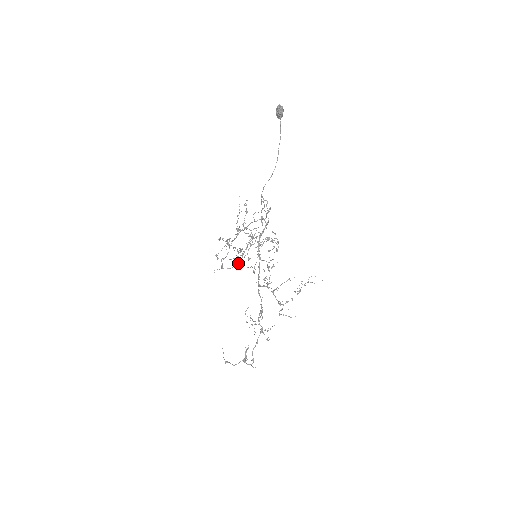
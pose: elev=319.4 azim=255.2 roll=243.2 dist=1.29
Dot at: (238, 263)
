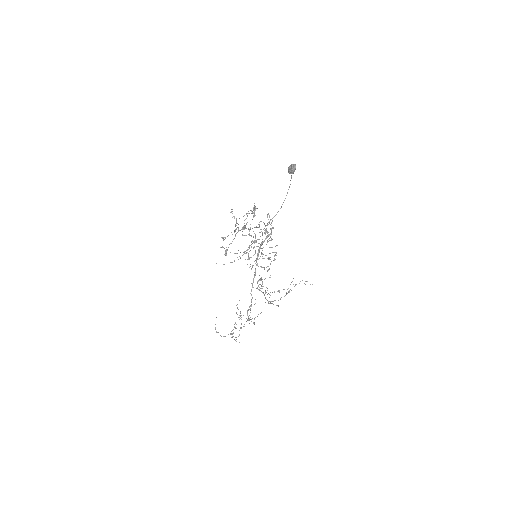
Dot at: occluded
